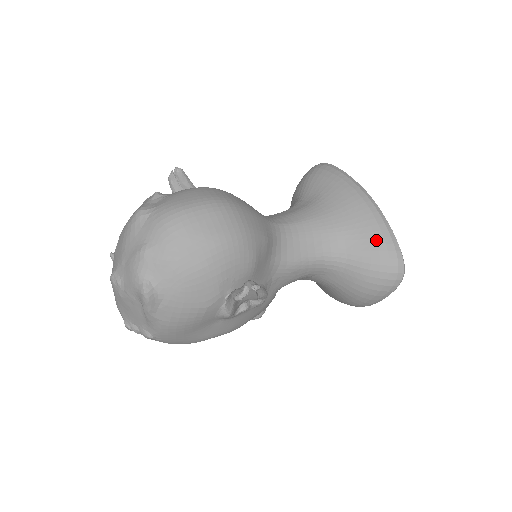
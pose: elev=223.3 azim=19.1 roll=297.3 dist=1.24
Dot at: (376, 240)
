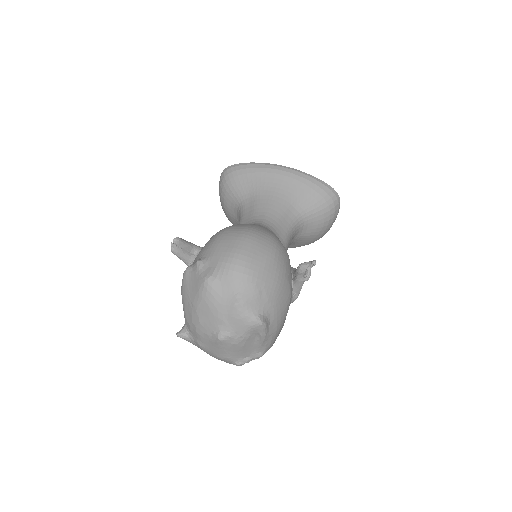
Dot at: (313, 189)
